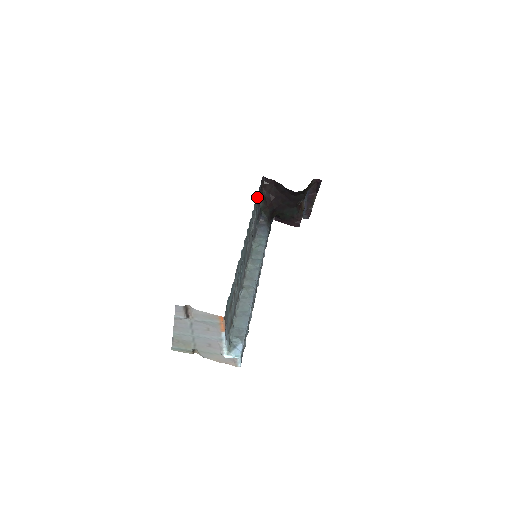
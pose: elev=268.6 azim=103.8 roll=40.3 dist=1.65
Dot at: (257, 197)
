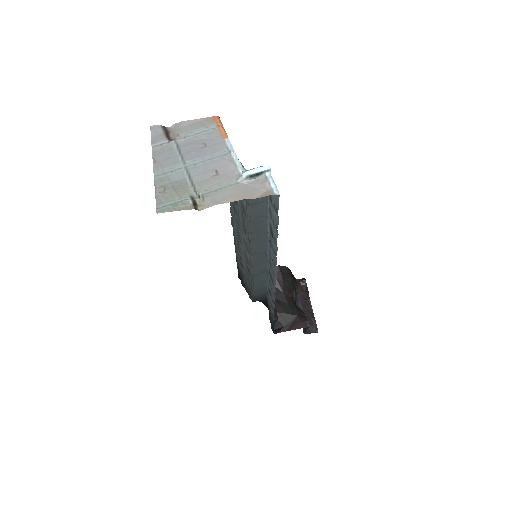
Dot at: (237, 264)
